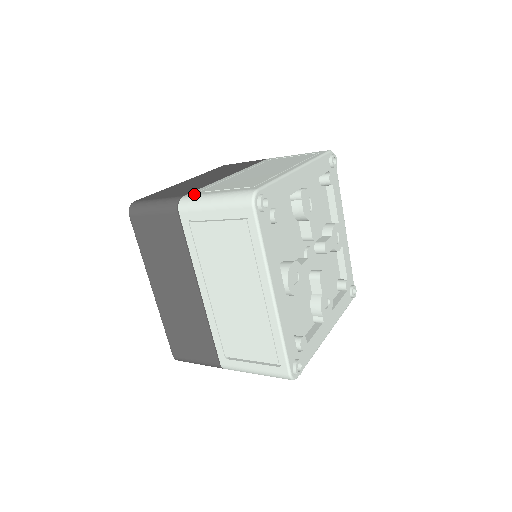
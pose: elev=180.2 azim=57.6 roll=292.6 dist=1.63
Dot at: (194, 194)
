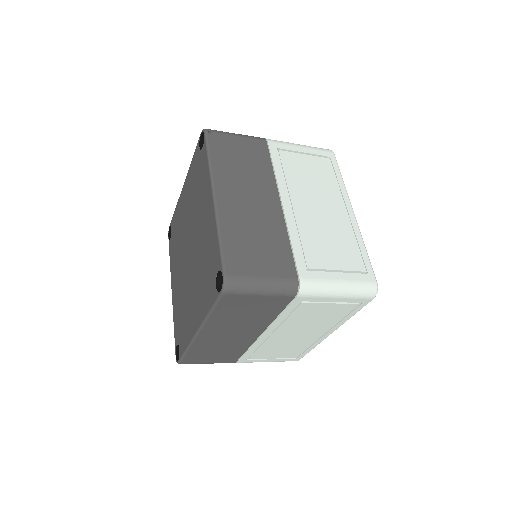
Dot at: (311, 277)
